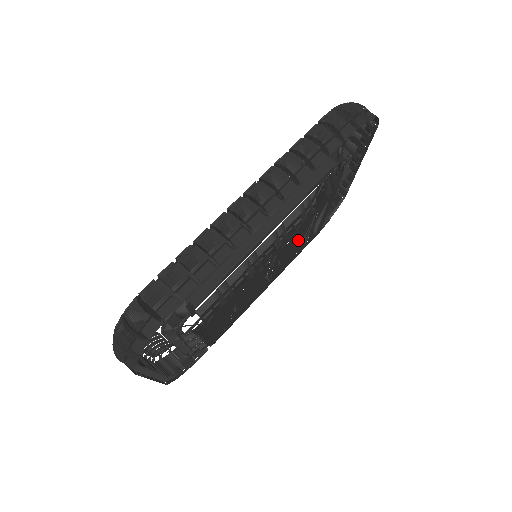
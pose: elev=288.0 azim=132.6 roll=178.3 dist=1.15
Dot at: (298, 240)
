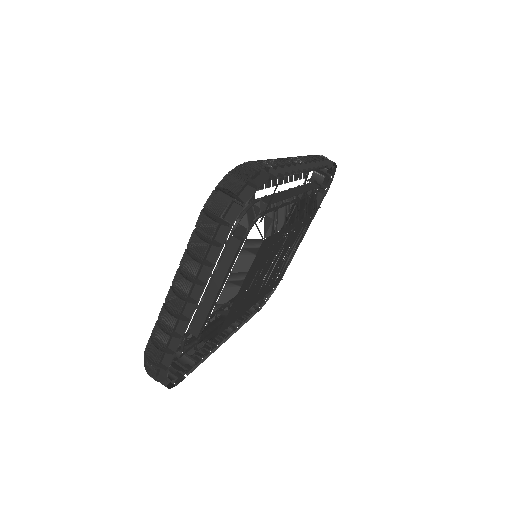
Dot at: (286, 252)
